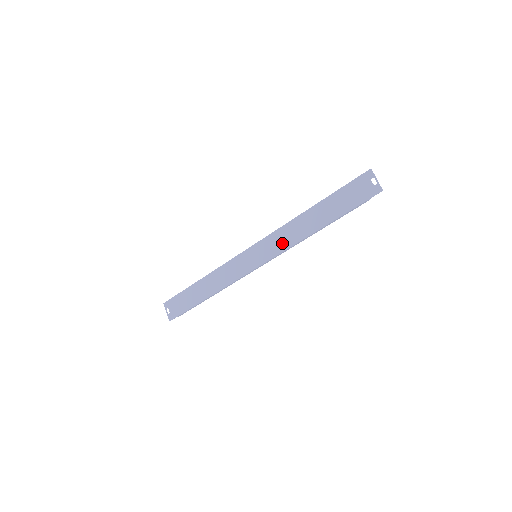
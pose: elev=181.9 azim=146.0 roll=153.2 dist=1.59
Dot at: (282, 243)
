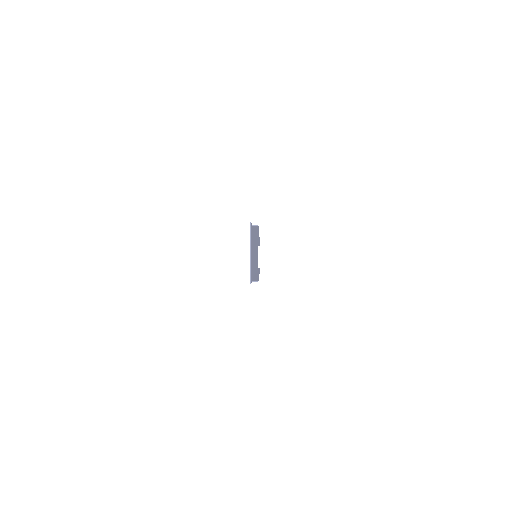
Dot at: occluded
